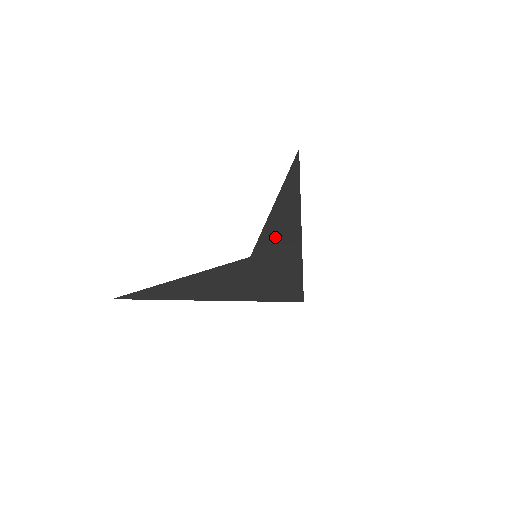
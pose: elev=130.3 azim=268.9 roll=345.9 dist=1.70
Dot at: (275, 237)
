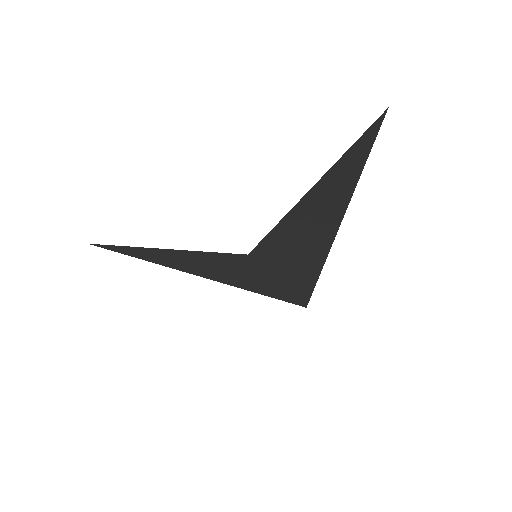
Dot at: (287, 245)
